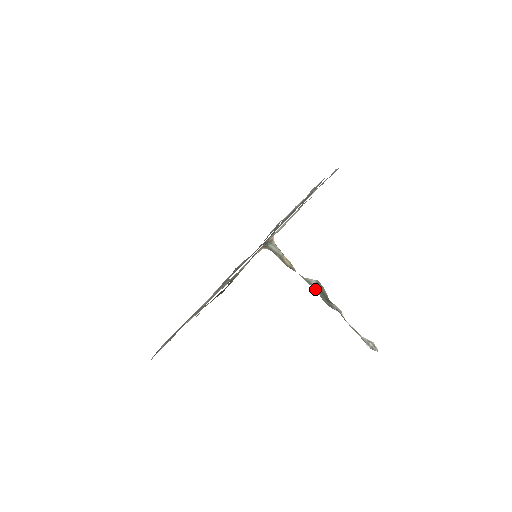
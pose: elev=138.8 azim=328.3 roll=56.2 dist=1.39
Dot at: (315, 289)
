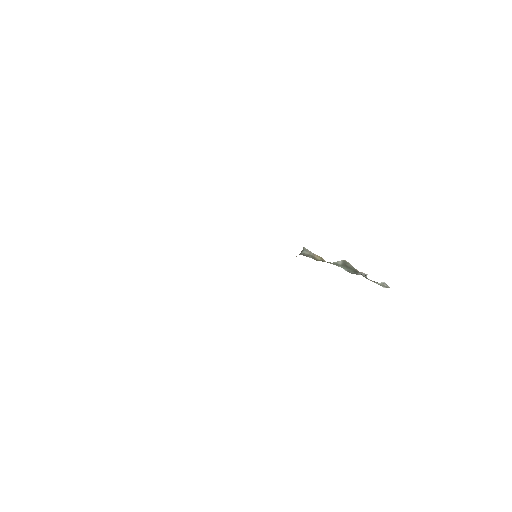
Dot at: (341, 267)
